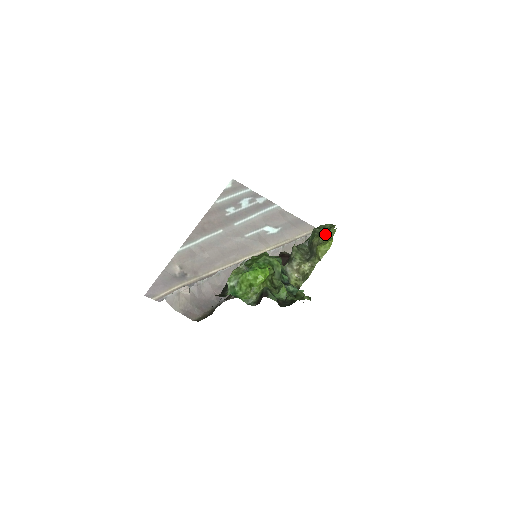
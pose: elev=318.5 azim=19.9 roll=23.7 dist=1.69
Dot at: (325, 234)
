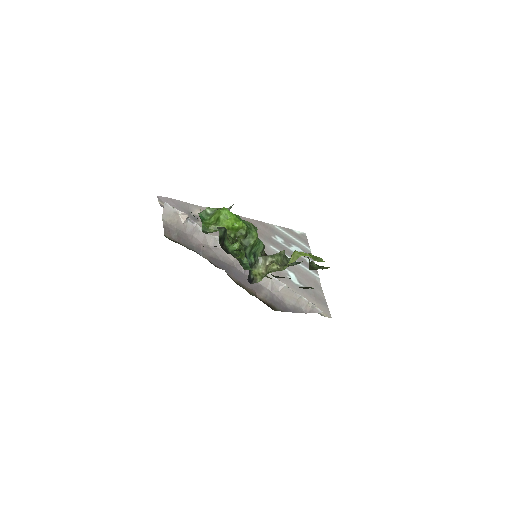
Dot at: (312, 255)
